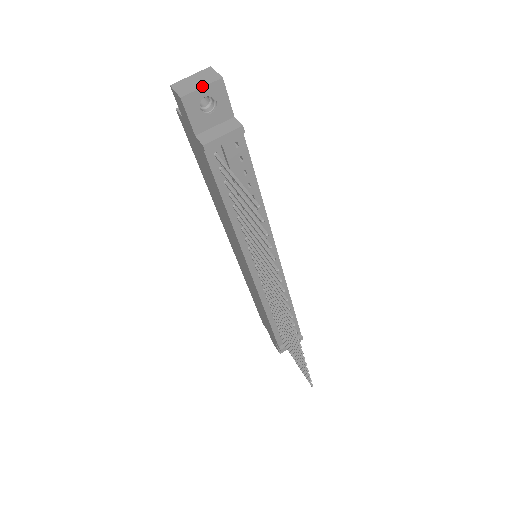
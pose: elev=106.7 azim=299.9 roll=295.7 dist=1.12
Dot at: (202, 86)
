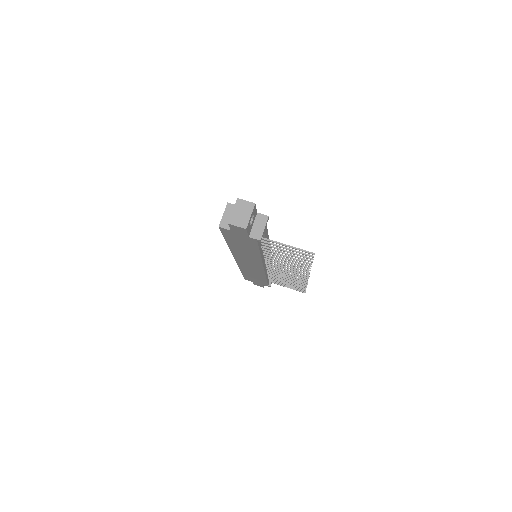
Dot at: (250, 215)
